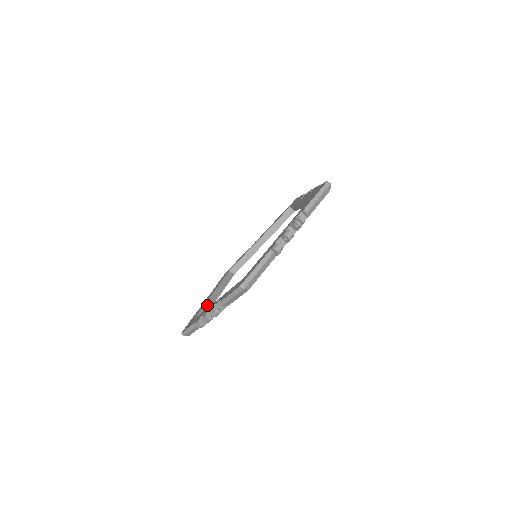
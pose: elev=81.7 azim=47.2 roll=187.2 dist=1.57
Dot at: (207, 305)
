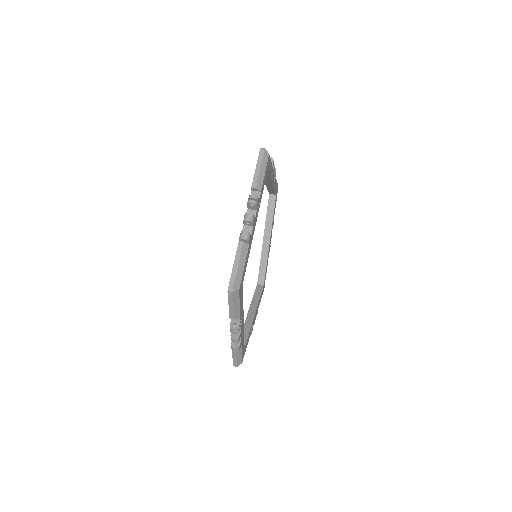
Dot at: occluded
